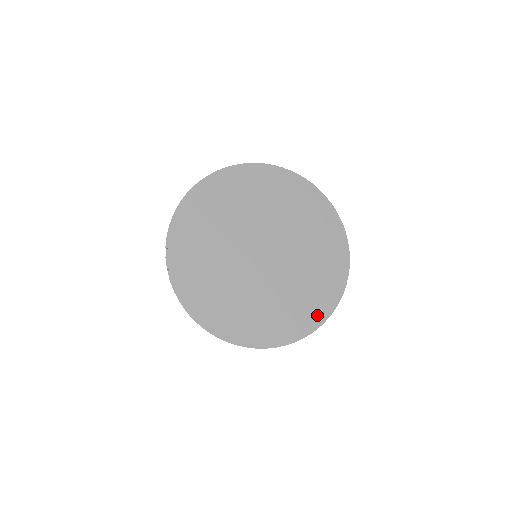
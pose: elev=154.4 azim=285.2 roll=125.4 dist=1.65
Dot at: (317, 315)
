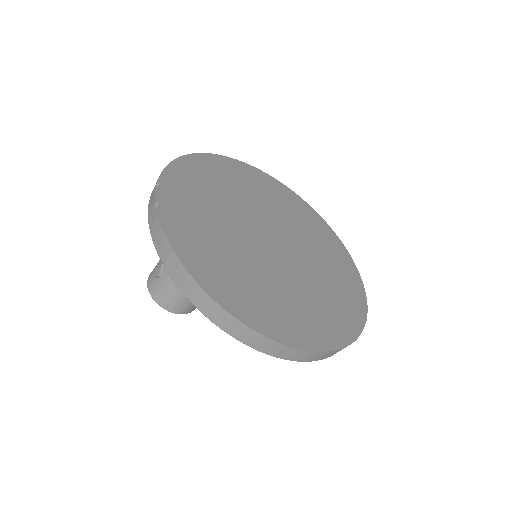
Dot at: (342, 331)
